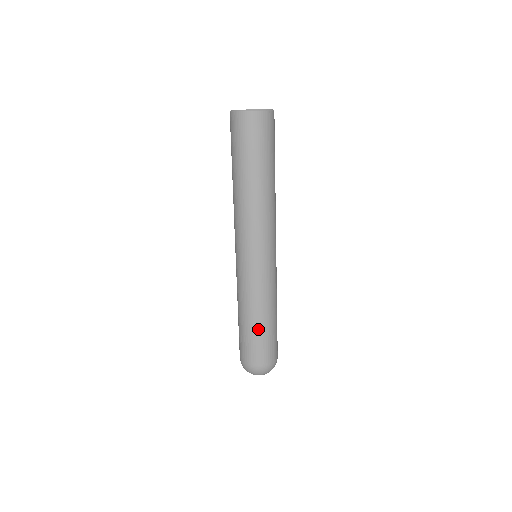
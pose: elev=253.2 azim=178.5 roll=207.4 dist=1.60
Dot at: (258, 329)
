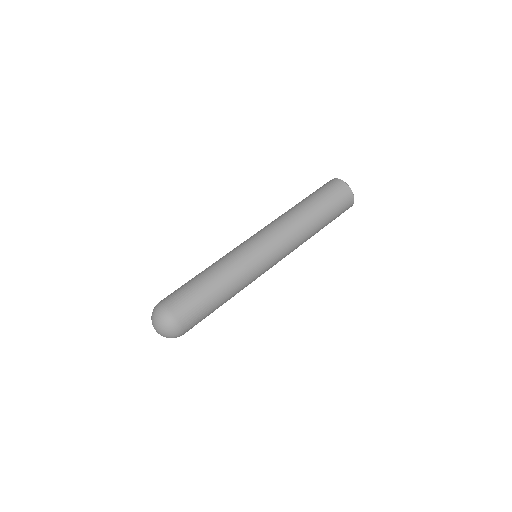
Dot at: (200, 281)
